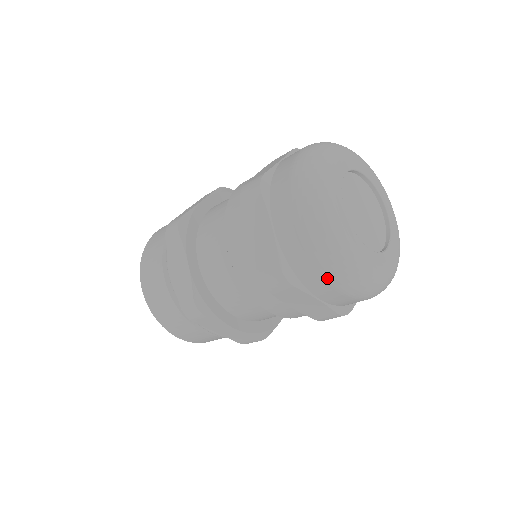
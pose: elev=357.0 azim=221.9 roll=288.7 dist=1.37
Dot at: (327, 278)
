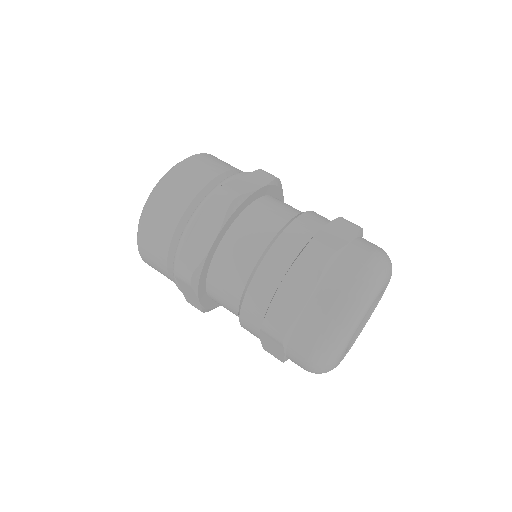
Dot at: (344, 293)
